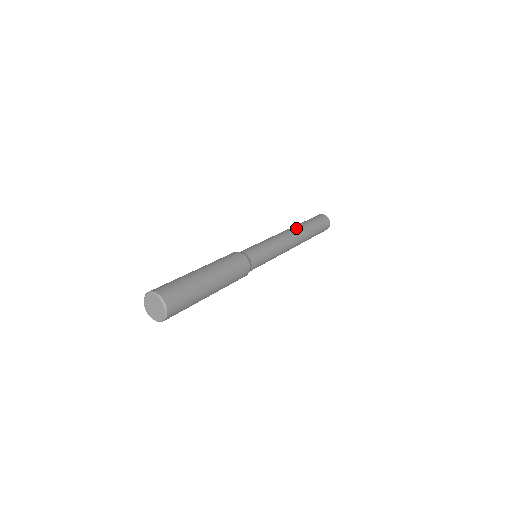
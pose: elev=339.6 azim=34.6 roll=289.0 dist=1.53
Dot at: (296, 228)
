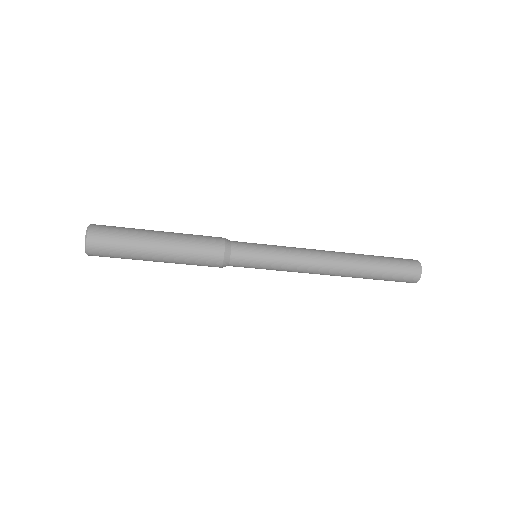
Dot at: occluded
